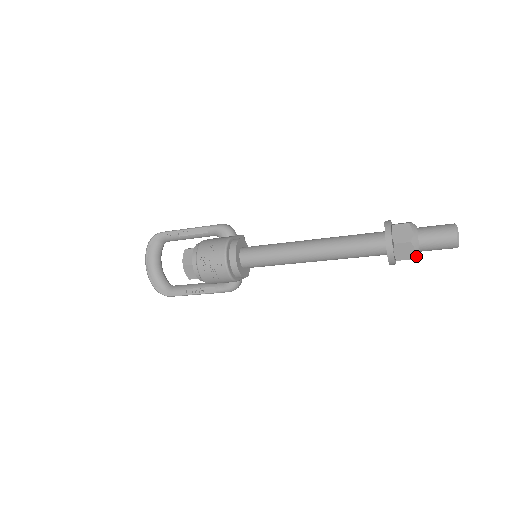
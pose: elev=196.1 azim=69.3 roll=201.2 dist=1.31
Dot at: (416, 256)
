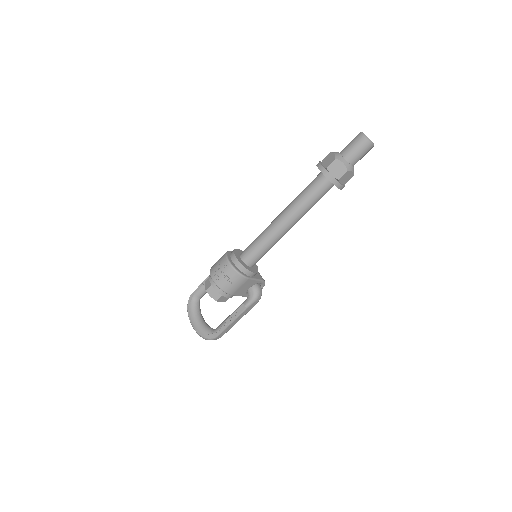
Dot at: (350, 169)
